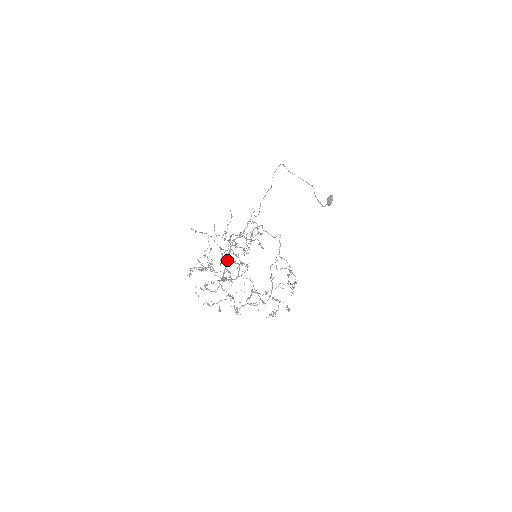
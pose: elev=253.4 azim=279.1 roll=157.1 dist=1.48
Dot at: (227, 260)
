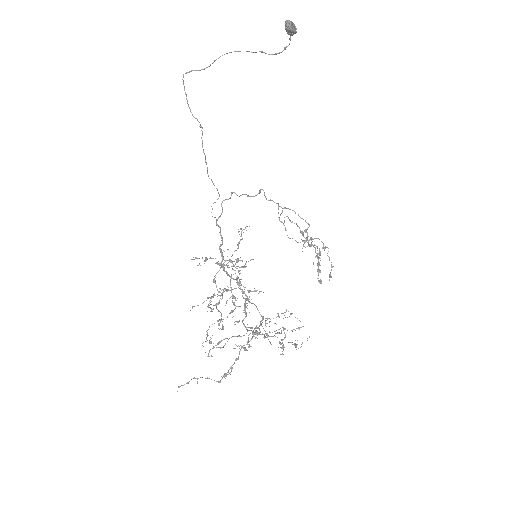
Dot at: occluded
